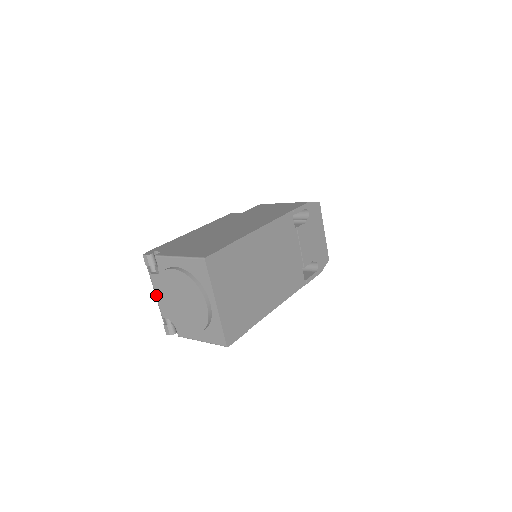
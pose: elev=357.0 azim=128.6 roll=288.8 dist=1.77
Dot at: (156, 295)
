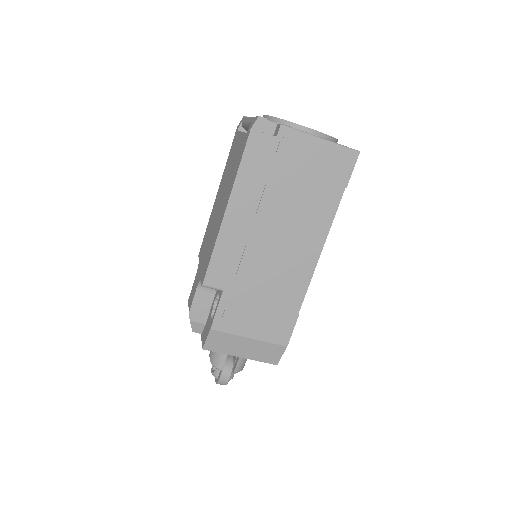
Dot at: occluded
